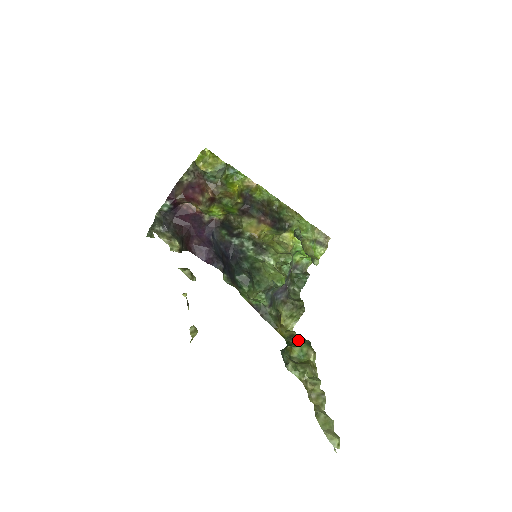
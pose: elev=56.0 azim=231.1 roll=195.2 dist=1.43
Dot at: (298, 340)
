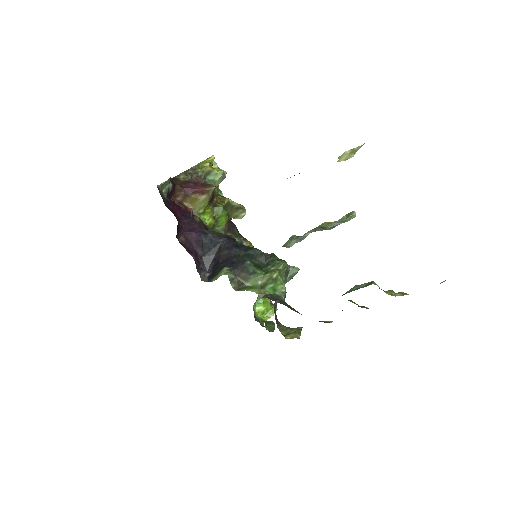
Dot at: (330, 321)
